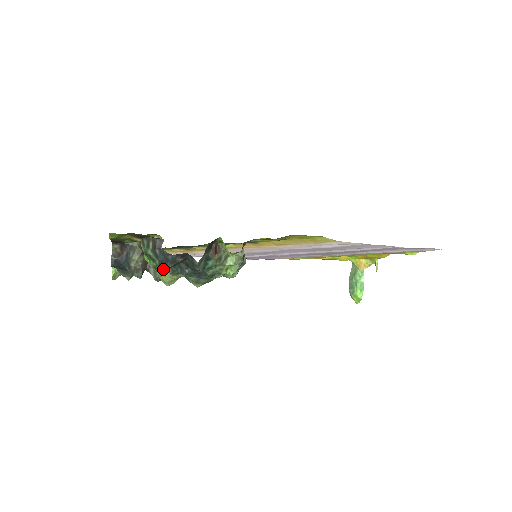
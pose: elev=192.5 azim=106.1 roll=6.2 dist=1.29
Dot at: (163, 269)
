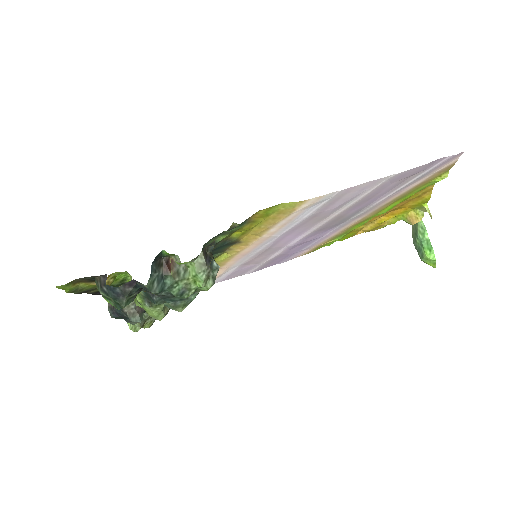
Dot at: (121, 305)
